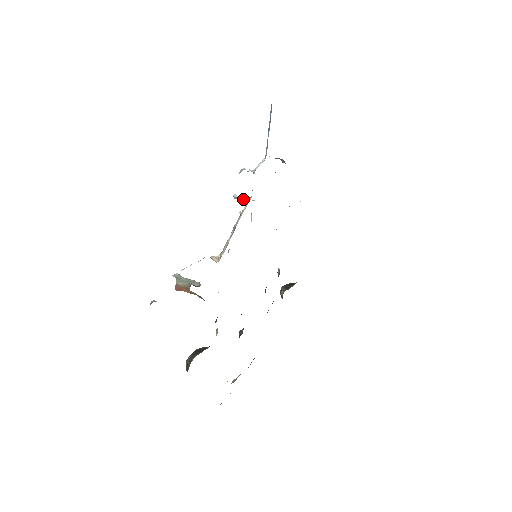
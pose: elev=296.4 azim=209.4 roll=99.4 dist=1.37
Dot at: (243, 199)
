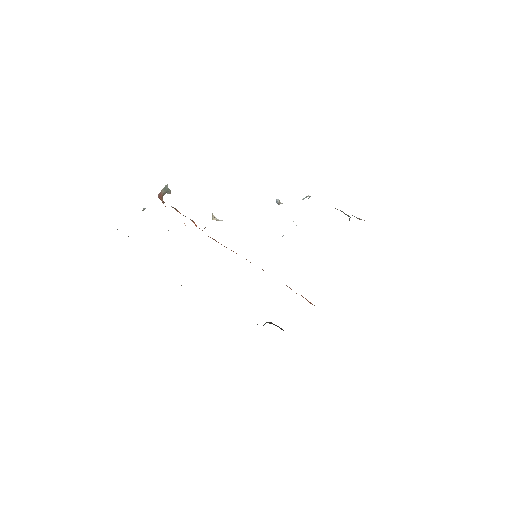
Dot at: occluded
